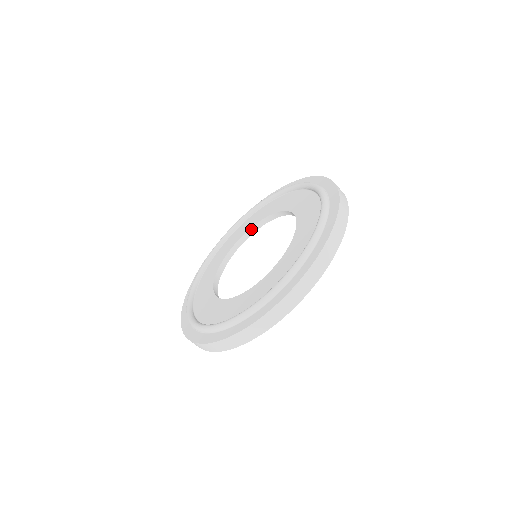
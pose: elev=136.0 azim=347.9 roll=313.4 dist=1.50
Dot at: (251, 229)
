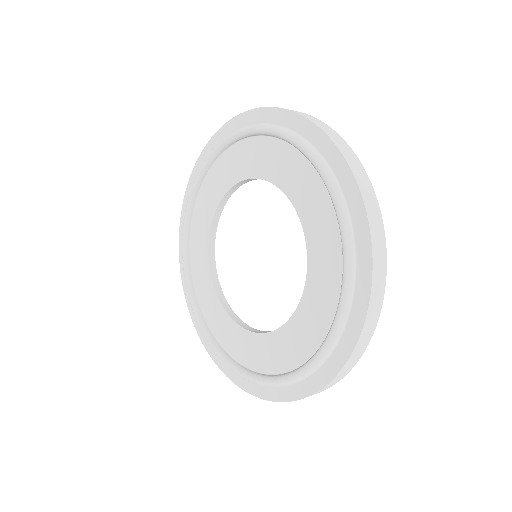
Dot at: (216, 290)
